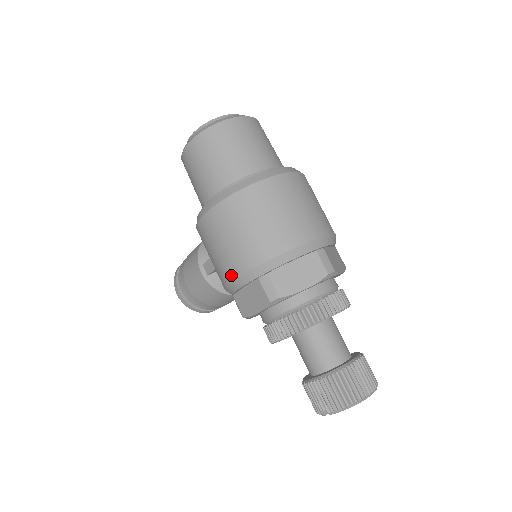
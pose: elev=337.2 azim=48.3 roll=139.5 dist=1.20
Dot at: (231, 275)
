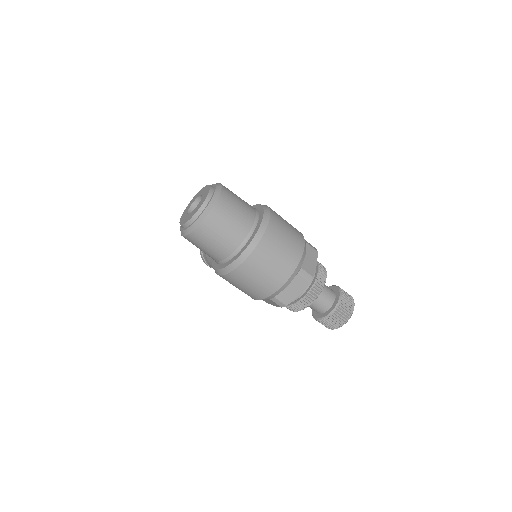
Dot at: occluded
